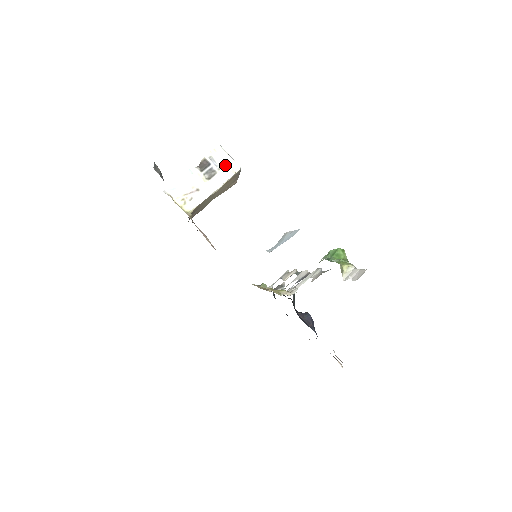
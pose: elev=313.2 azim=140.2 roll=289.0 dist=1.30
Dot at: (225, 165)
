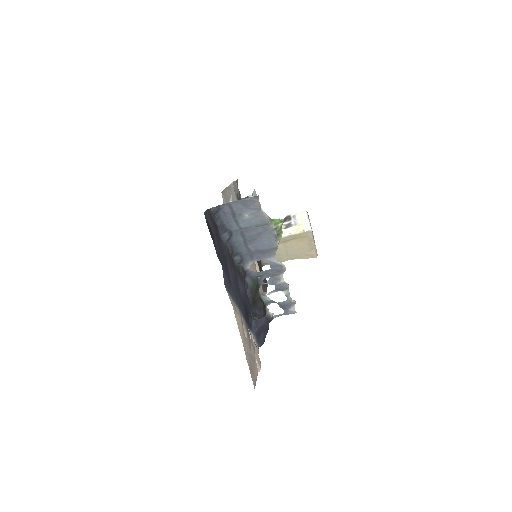
Dot at: (301, 223)
